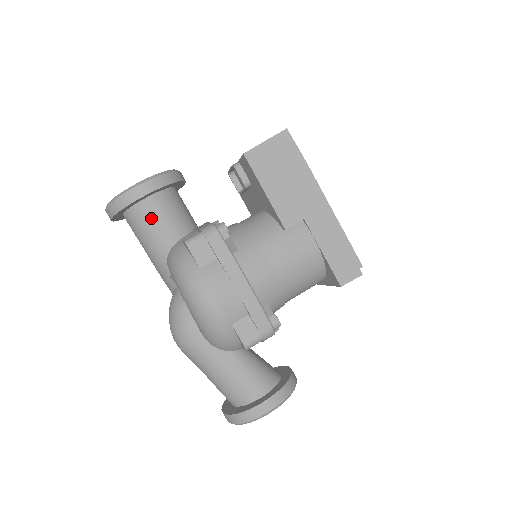
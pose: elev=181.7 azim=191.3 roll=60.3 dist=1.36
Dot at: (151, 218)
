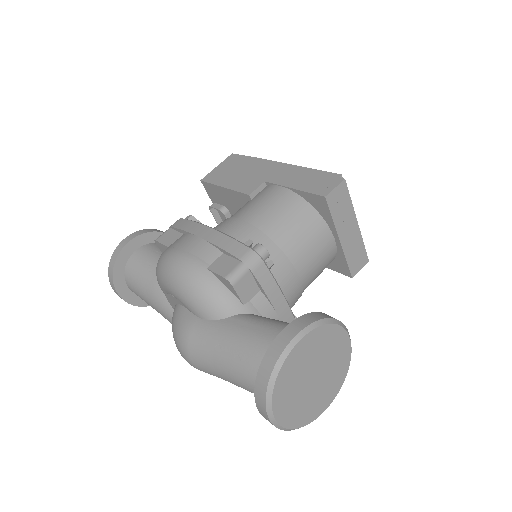
Dot at: (141, 263)
